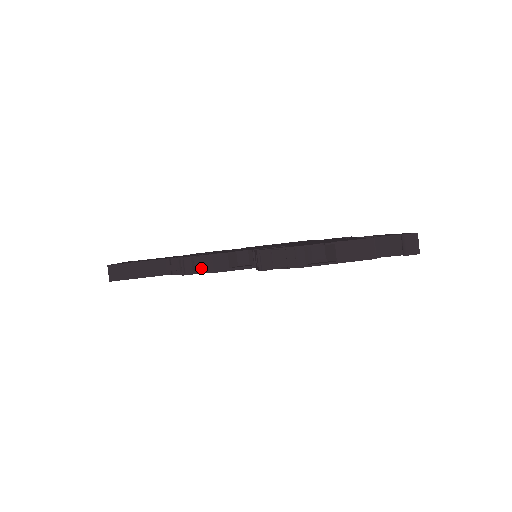
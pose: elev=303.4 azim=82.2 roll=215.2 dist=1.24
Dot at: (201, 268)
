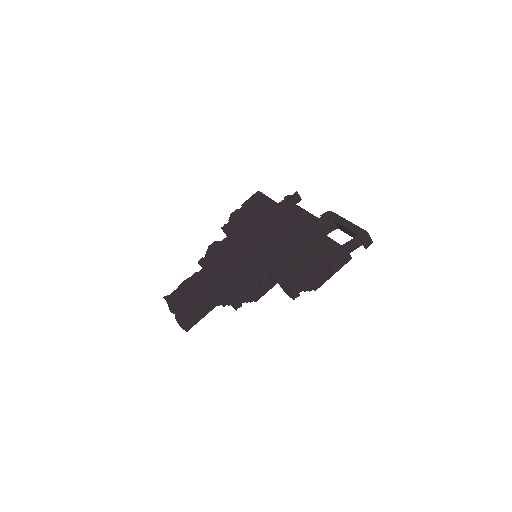
Dot at: (244, 300)
